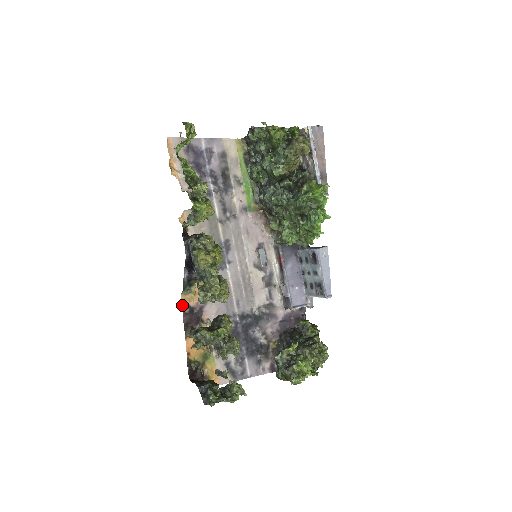
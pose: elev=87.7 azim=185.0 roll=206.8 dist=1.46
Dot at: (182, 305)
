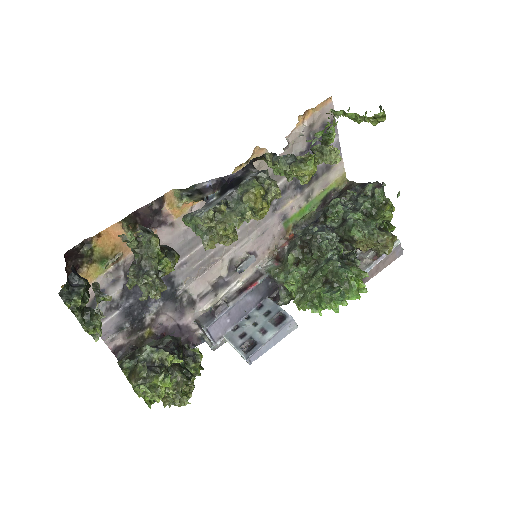
Dot at: occluded
